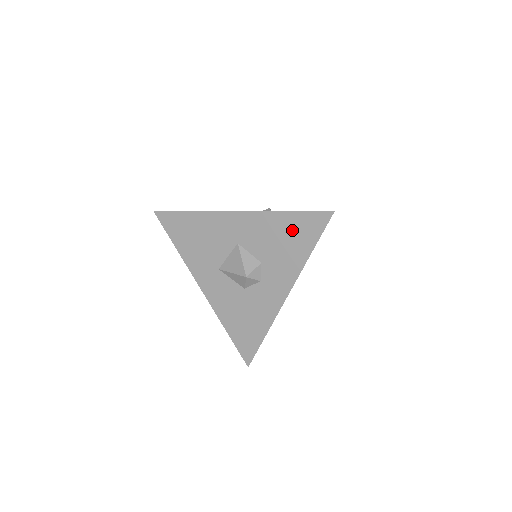
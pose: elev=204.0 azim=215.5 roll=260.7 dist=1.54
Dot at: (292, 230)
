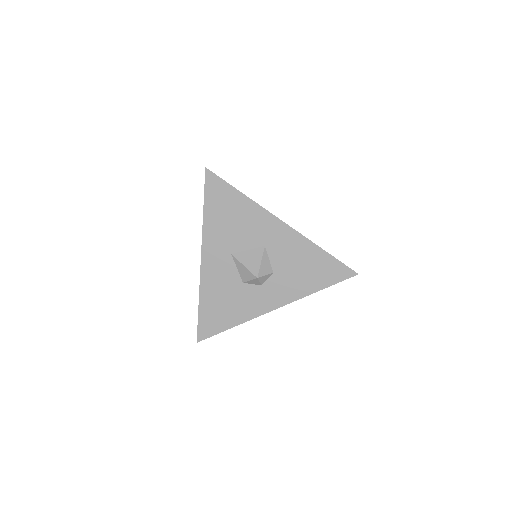
Dot at: (317, 266)
